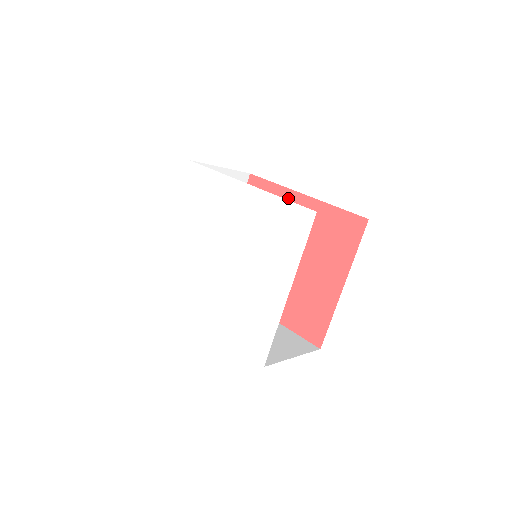
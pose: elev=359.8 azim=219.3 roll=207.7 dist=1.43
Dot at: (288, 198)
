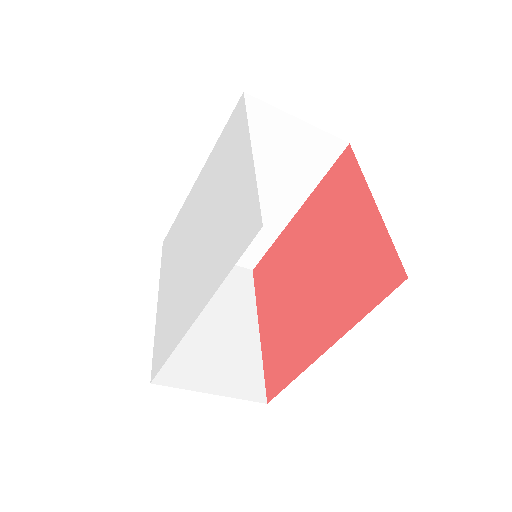
Dot at: (286, 235)
